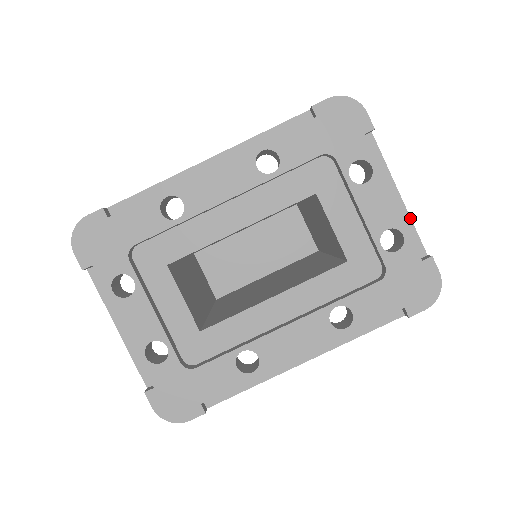
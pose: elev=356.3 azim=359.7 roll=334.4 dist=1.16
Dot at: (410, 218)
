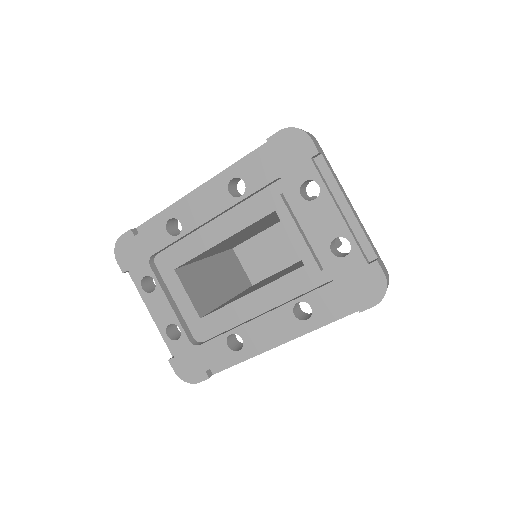
Dot at: (360, 226)
